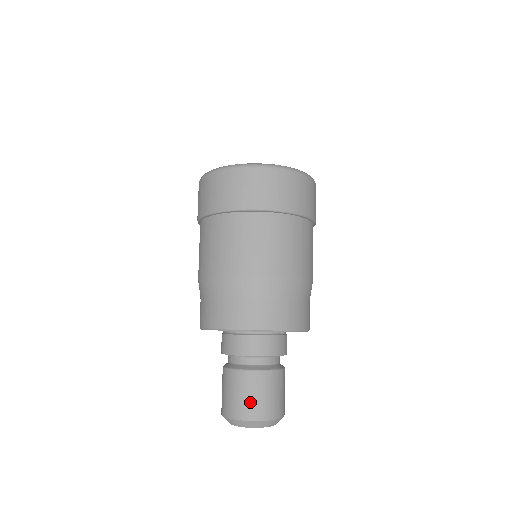
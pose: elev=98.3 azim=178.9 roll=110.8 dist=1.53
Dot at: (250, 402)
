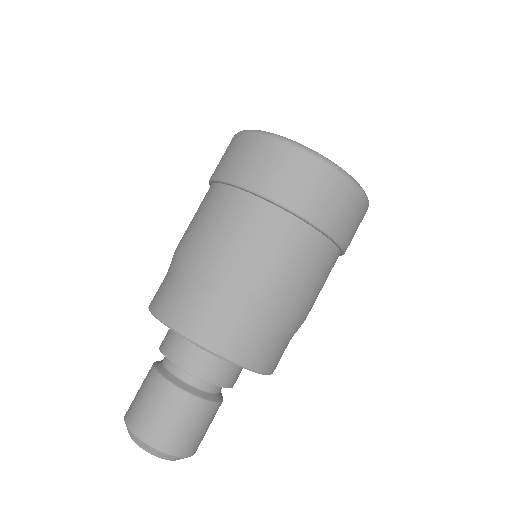
Dot at: (138, 405)
